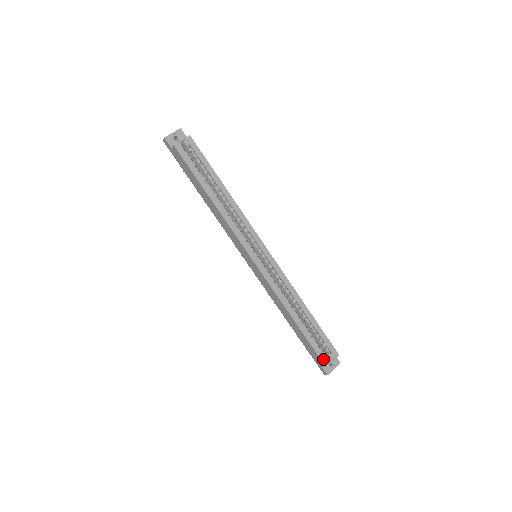
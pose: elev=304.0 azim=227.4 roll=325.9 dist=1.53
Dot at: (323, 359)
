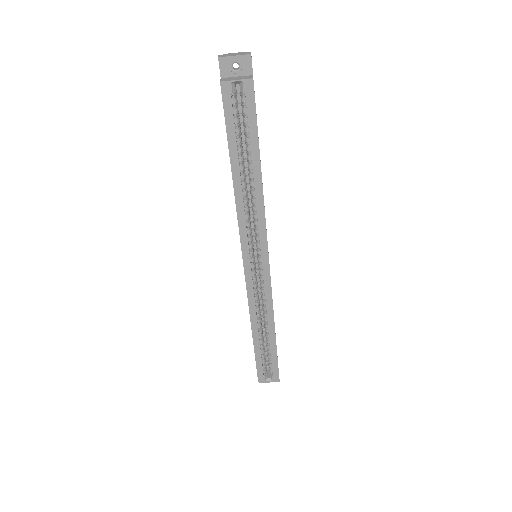
Dot at: (260, 375)
